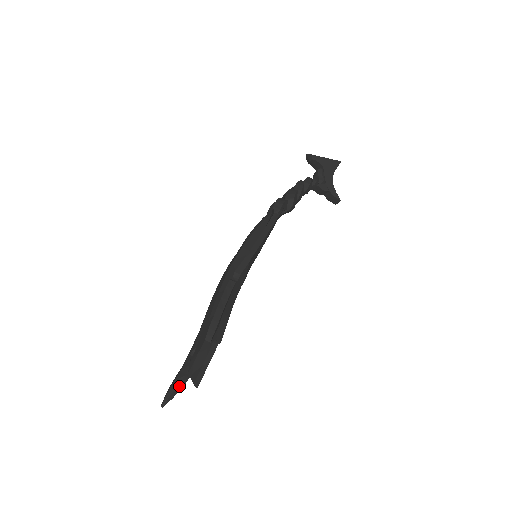
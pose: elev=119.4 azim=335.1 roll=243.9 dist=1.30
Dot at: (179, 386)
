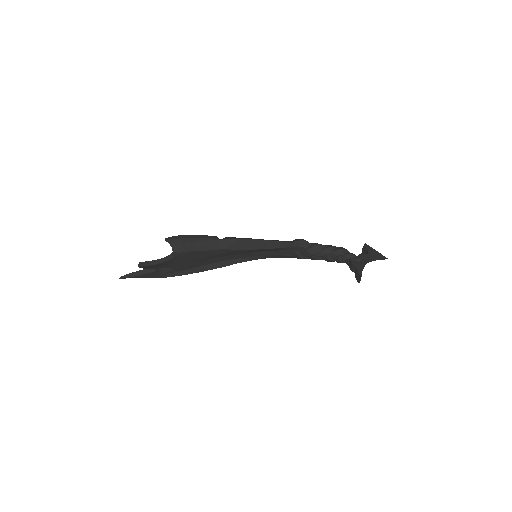
Dot at: (137, 272)
